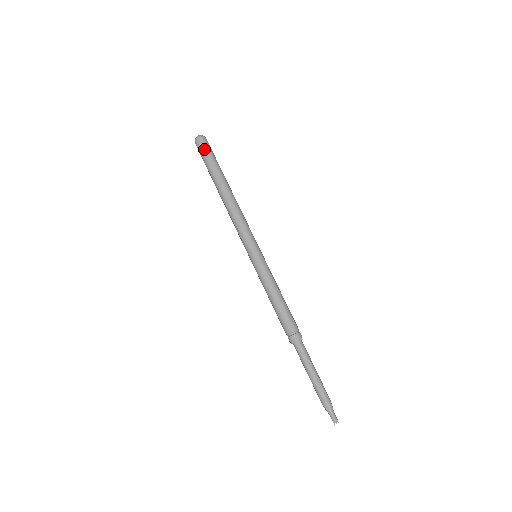
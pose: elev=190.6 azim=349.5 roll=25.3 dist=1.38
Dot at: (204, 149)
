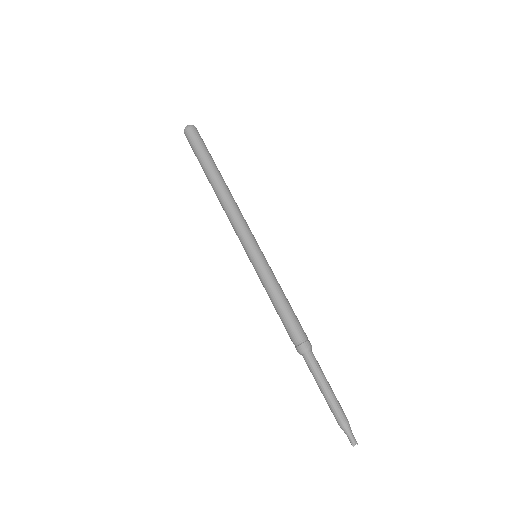
Dot at: (193, 140)
